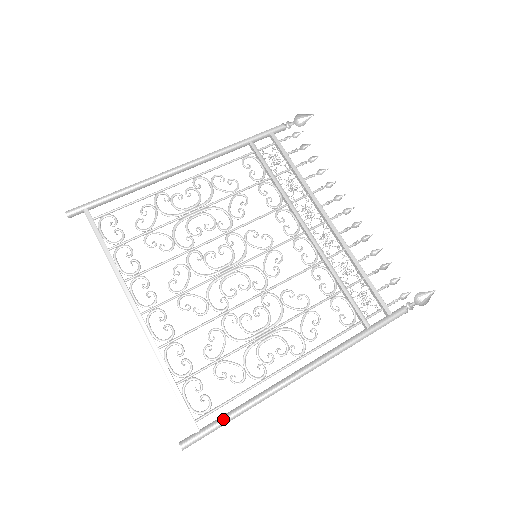
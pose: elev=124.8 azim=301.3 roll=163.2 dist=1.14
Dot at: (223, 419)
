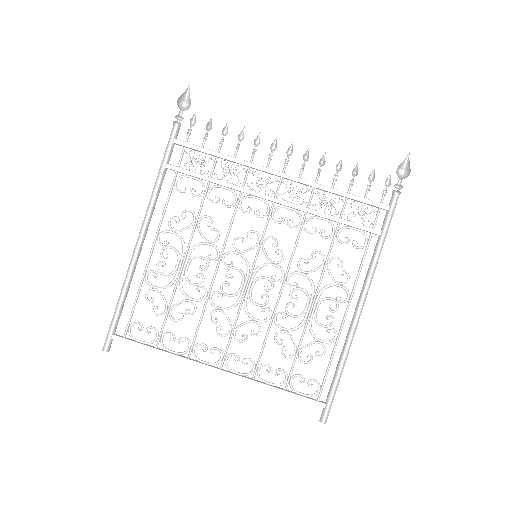
Dot at: (334, 385)
